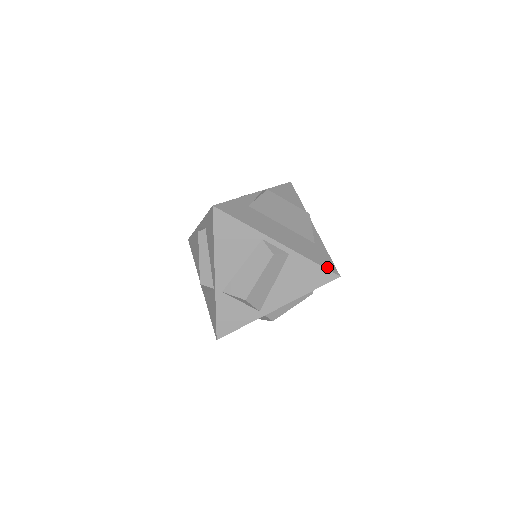
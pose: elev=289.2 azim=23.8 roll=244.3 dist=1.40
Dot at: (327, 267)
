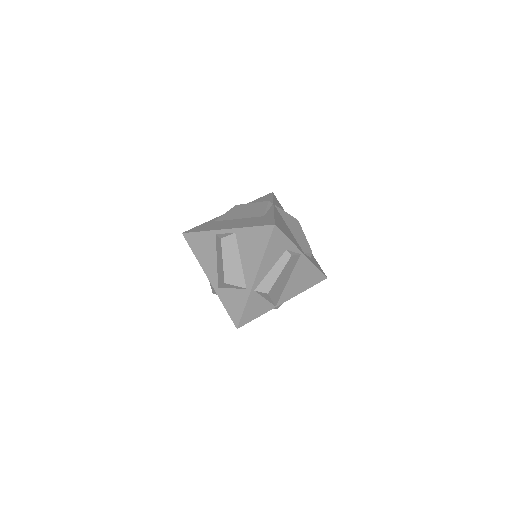
Dot at: (264, 224)
